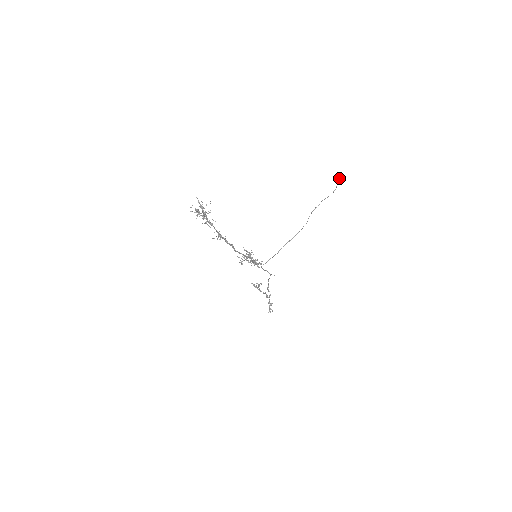
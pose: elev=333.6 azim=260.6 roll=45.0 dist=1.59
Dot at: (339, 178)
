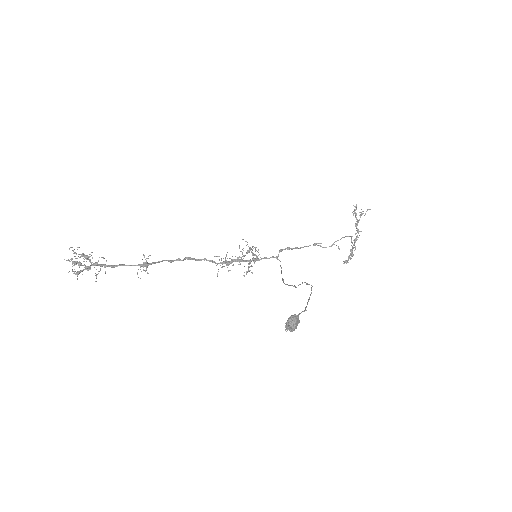
Dot at: (288, 319)
